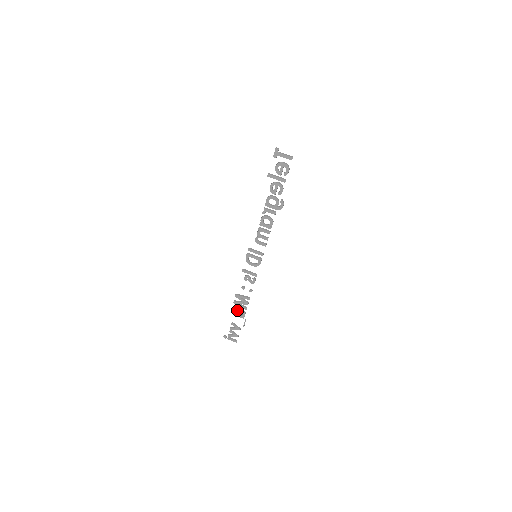
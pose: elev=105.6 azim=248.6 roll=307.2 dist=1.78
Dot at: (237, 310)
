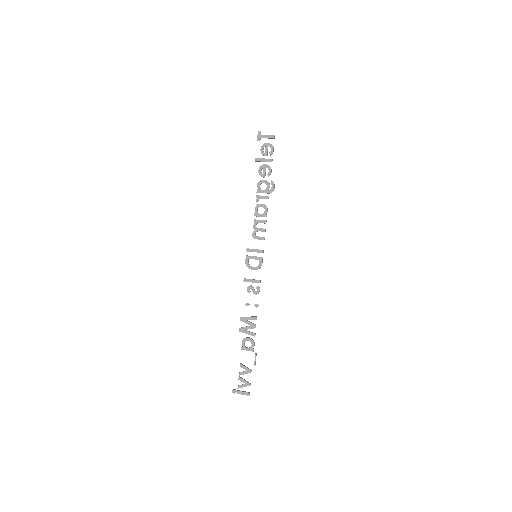
Dot at: (244, 340)
